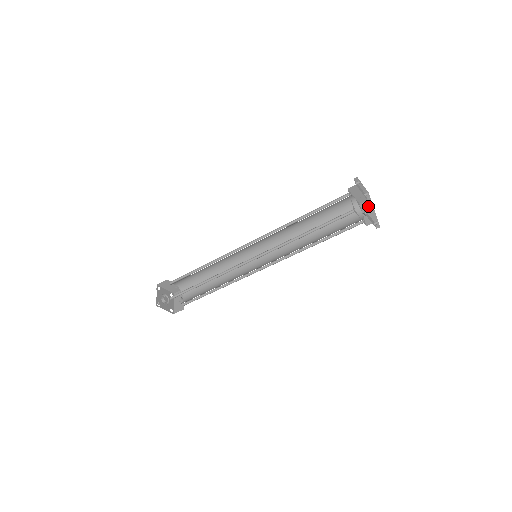
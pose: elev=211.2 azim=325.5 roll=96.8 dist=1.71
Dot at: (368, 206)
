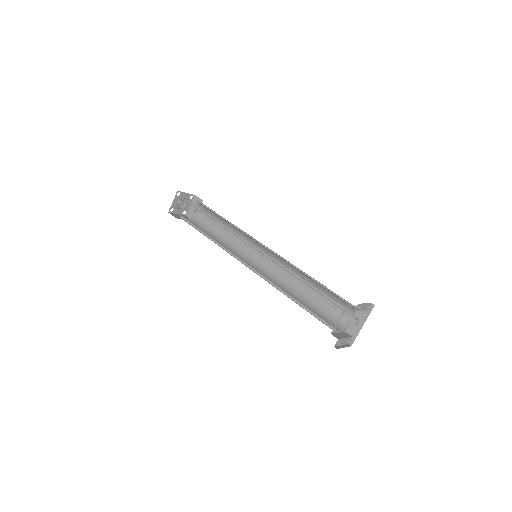
Dot at: (362, 317)
